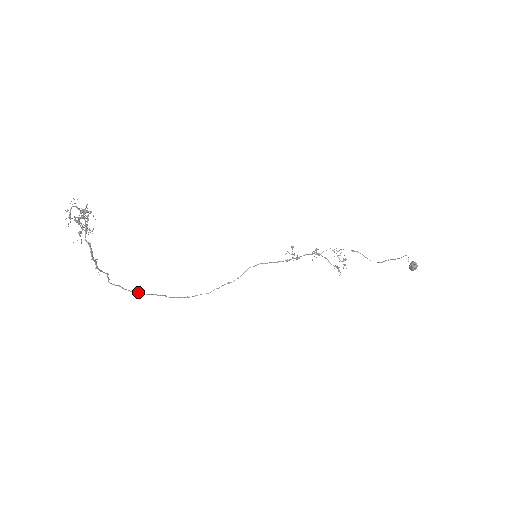
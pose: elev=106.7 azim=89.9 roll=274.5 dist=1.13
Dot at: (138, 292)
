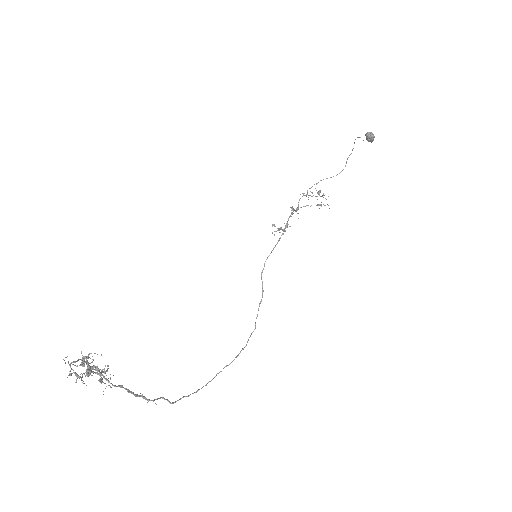
Dot at: (202, 387)
